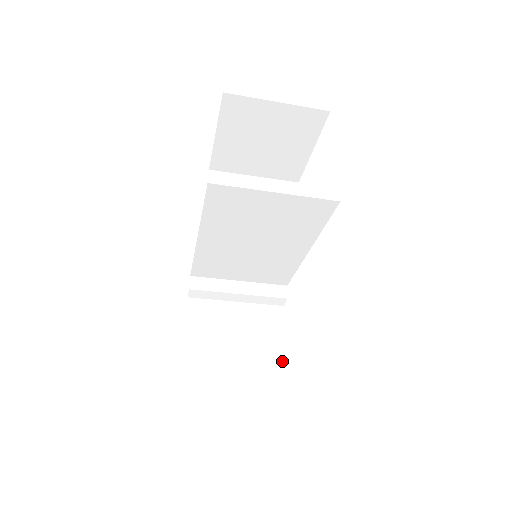
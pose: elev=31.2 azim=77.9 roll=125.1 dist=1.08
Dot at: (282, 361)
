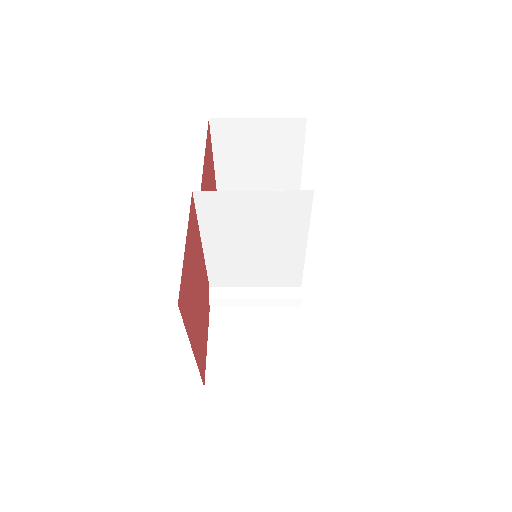
Dot at: (301, 358)
